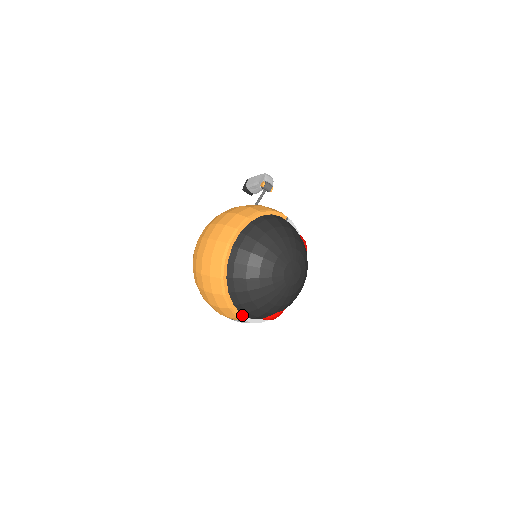
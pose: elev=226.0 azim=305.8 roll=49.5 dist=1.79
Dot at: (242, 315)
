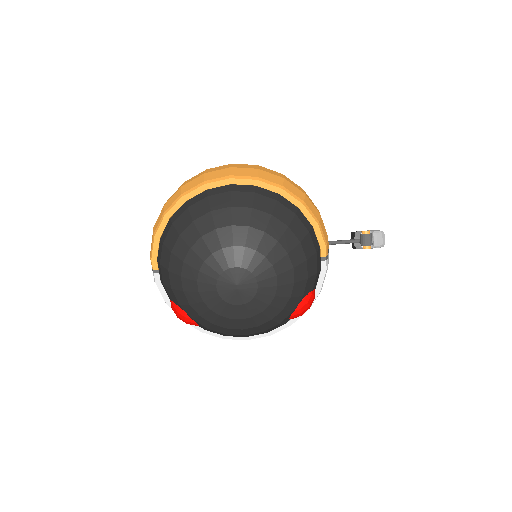
Dot at: (157, 262)
